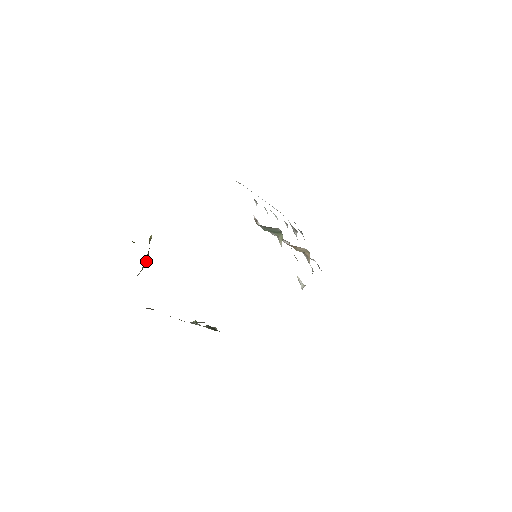
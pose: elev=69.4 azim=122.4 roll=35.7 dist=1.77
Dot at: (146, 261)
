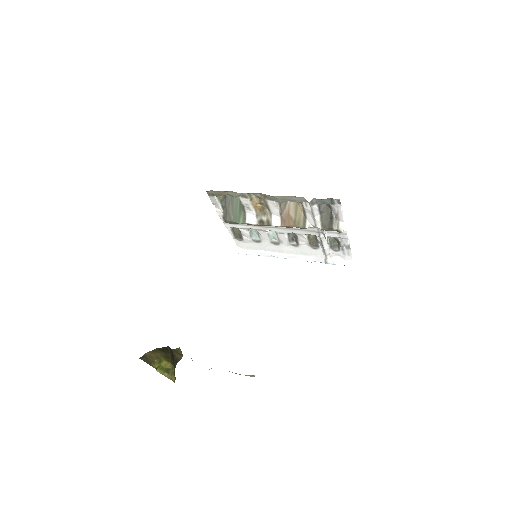
Dot at: (158, 351)
